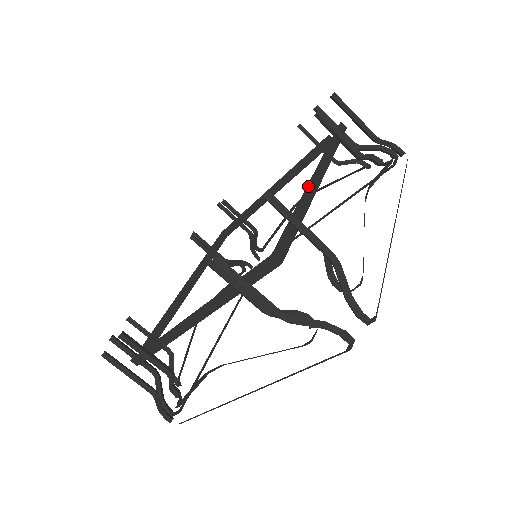
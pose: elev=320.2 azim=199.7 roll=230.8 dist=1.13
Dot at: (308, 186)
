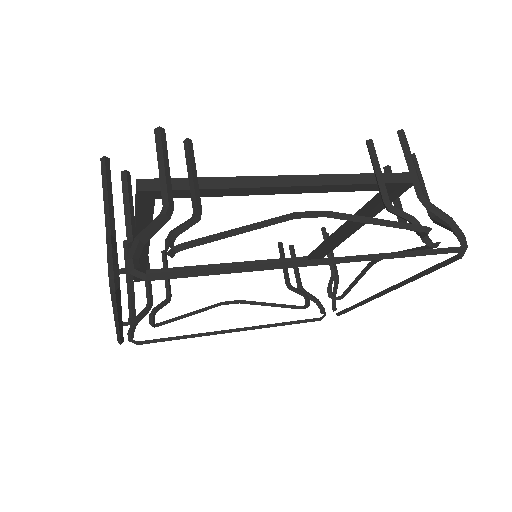
Dot at: (263, 177)
